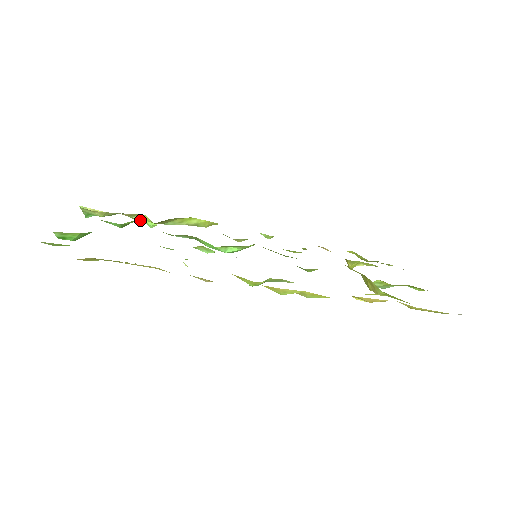
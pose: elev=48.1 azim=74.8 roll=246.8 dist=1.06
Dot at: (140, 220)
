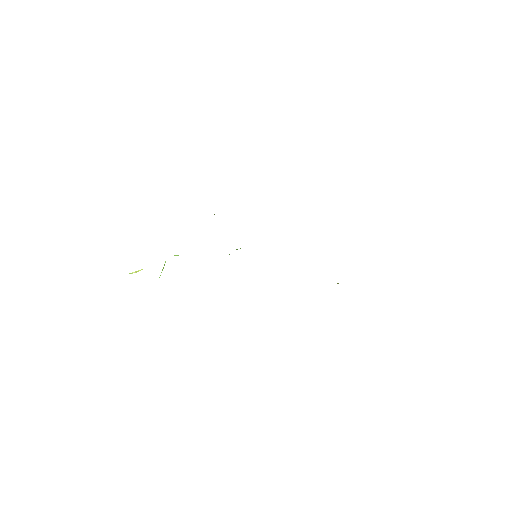
Dot at: occluded
